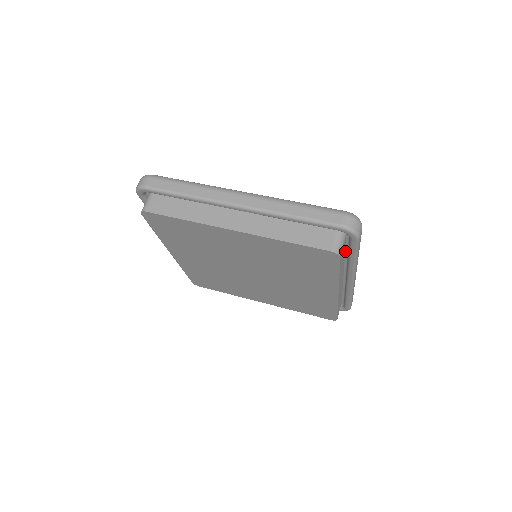
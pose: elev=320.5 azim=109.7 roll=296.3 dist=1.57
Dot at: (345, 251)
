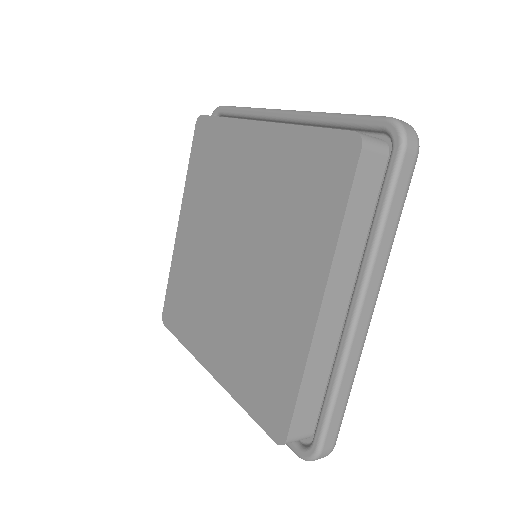
Dot at: (373, 214)
